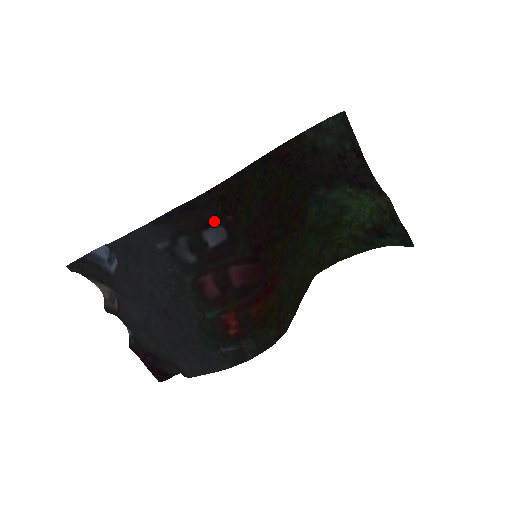
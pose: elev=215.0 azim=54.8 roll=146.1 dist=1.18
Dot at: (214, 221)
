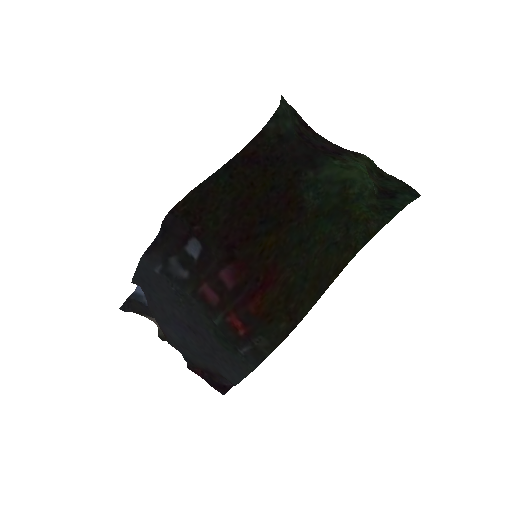
Dot at: (188, 235)
